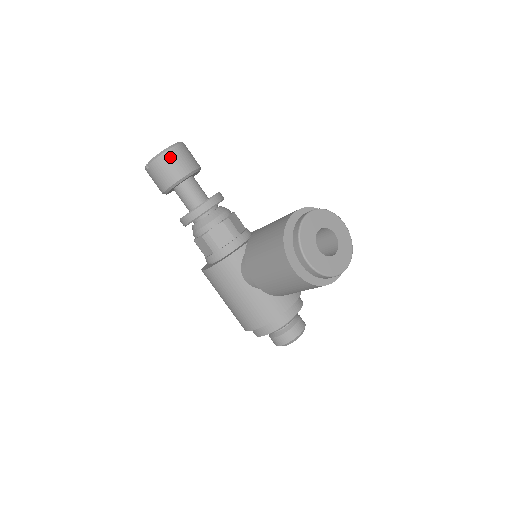
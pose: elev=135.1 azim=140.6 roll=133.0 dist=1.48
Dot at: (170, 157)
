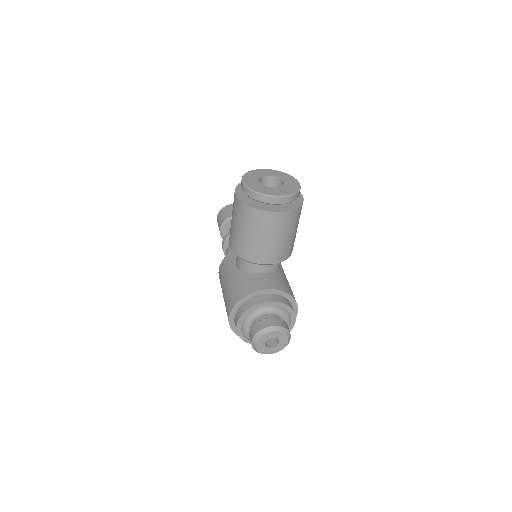
Dot at: (230, 207)
